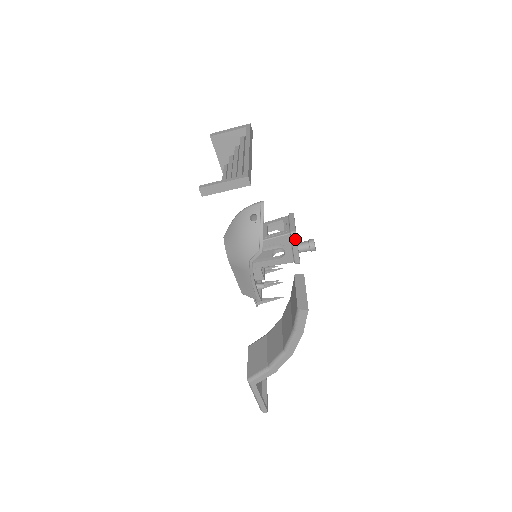
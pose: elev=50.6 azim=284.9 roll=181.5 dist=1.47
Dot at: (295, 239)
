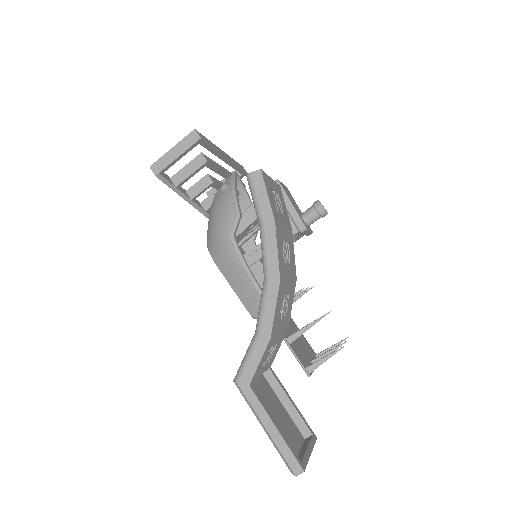
Dot at: (281, 190)
